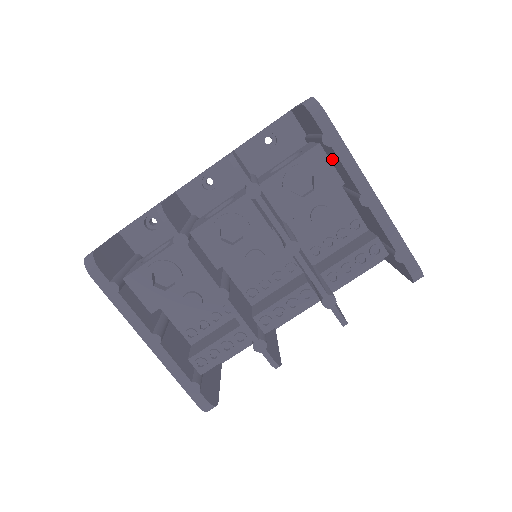
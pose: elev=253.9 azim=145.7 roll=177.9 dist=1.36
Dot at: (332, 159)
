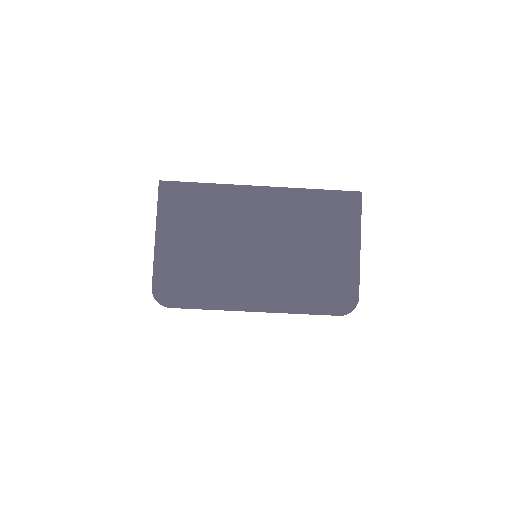
Dot at: occluded
